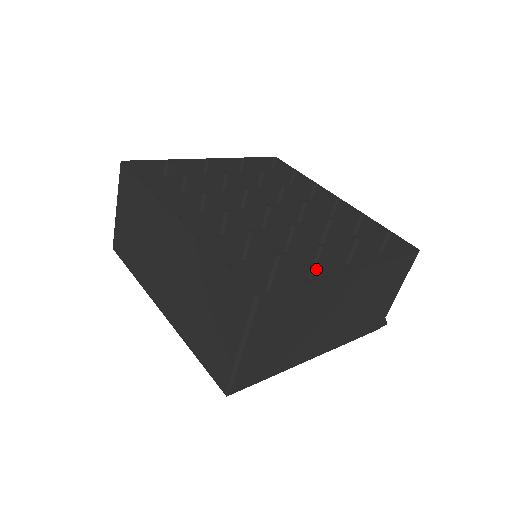
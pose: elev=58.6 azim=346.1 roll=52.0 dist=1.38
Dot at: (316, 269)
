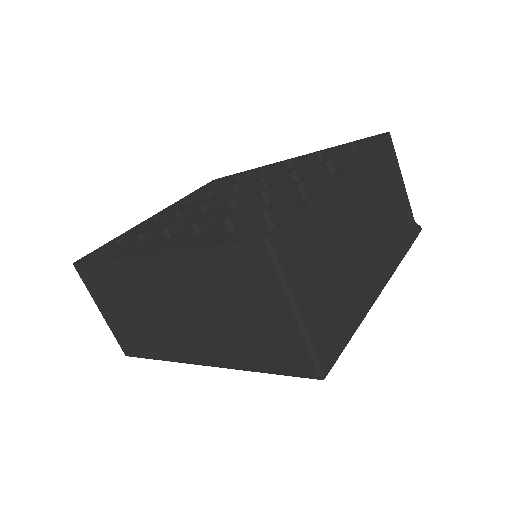
Dot at: occluded
